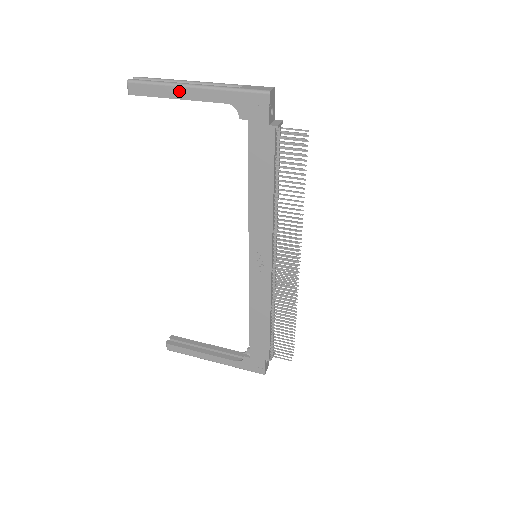
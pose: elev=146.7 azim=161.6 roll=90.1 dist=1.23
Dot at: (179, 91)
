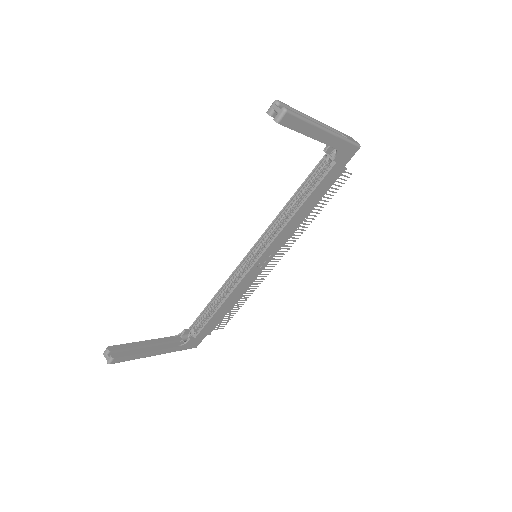
Dot at: (316, 132)
